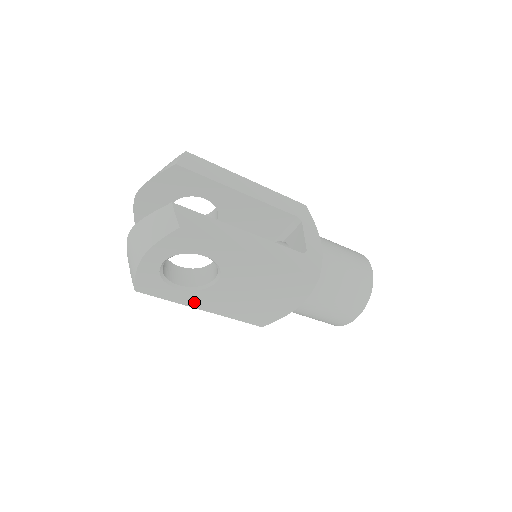
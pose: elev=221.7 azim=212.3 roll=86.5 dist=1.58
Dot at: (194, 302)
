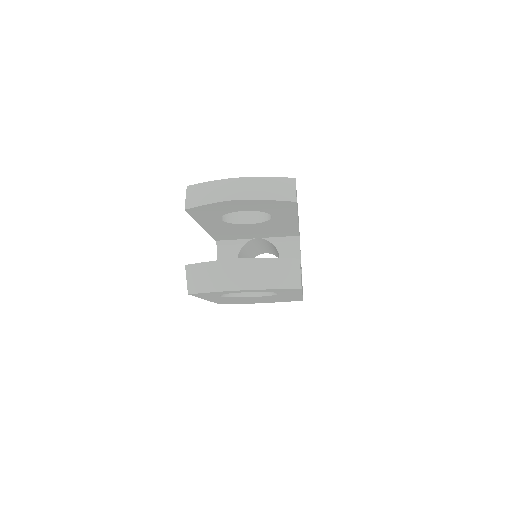
Dot at: (212, 298)
